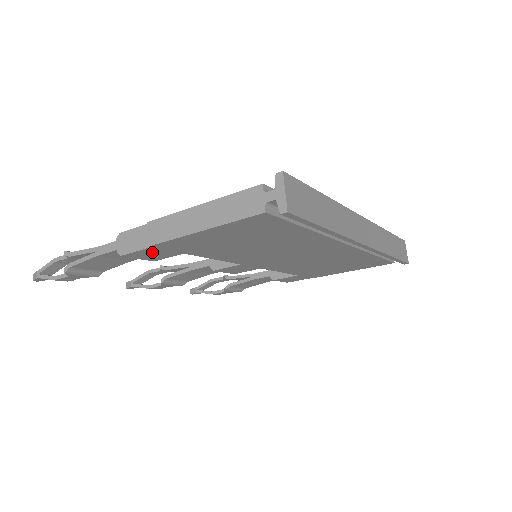
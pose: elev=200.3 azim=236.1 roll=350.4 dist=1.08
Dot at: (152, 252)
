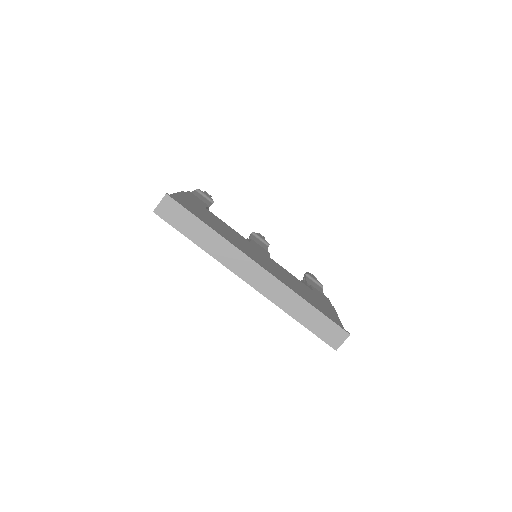
Dot at: occluded
